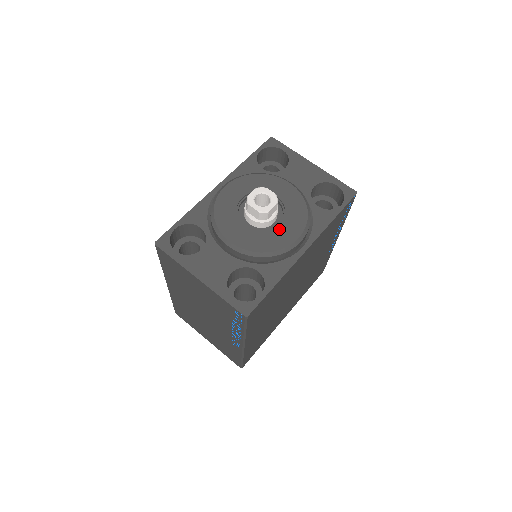
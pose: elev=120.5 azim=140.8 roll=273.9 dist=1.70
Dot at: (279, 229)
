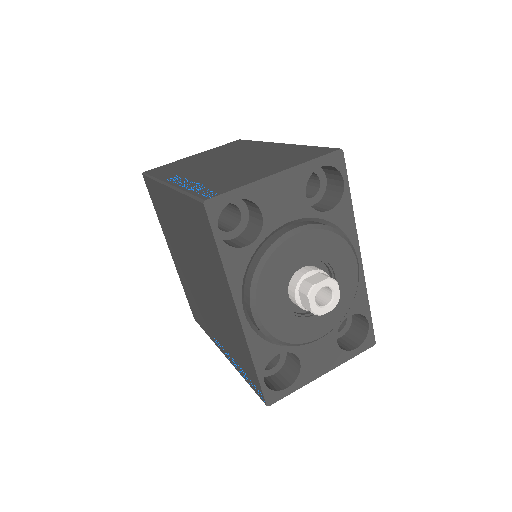
Dot at: (339, 280)
